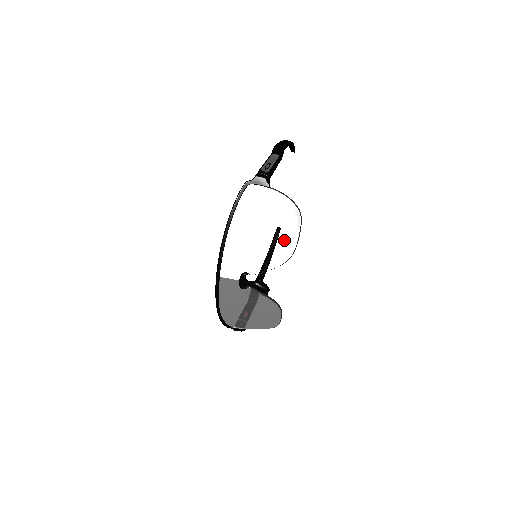
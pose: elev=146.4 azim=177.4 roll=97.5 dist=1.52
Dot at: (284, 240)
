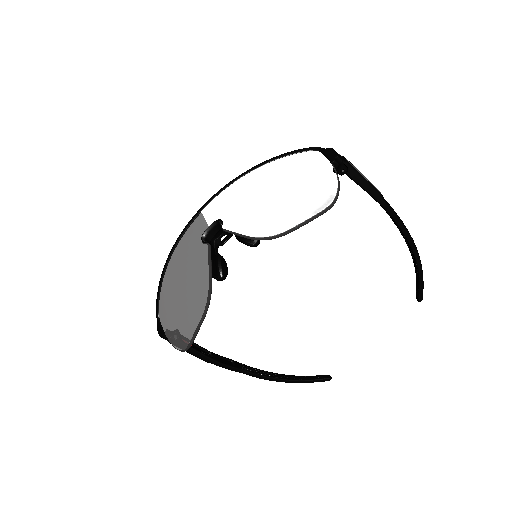
Dot at: (287, 212)
